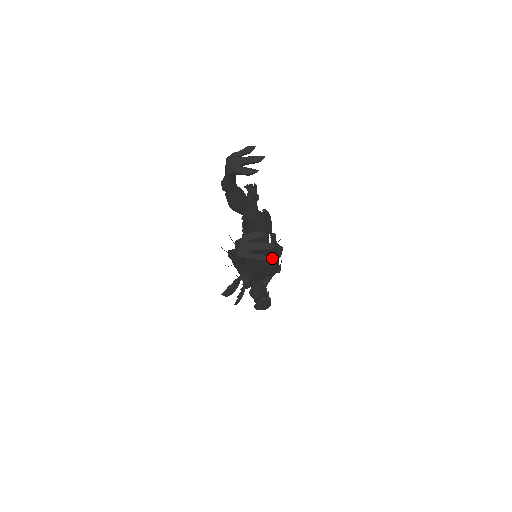
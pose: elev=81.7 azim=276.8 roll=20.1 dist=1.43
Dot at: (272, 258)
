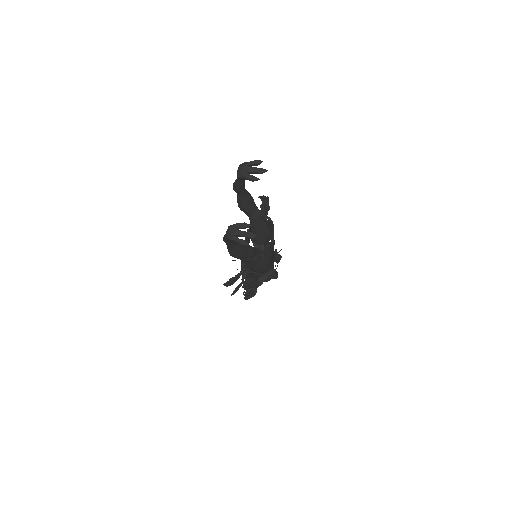
Dot at: (263, 256)
